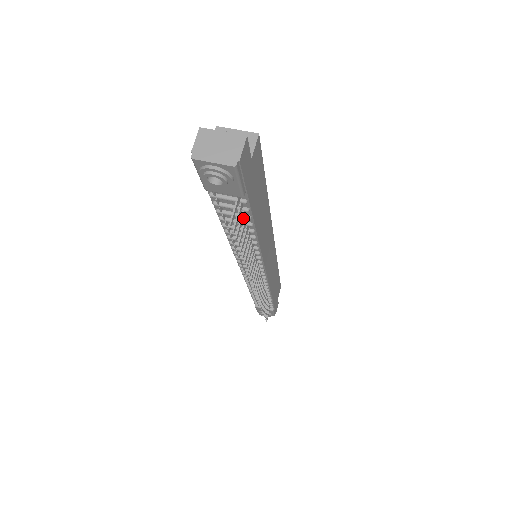
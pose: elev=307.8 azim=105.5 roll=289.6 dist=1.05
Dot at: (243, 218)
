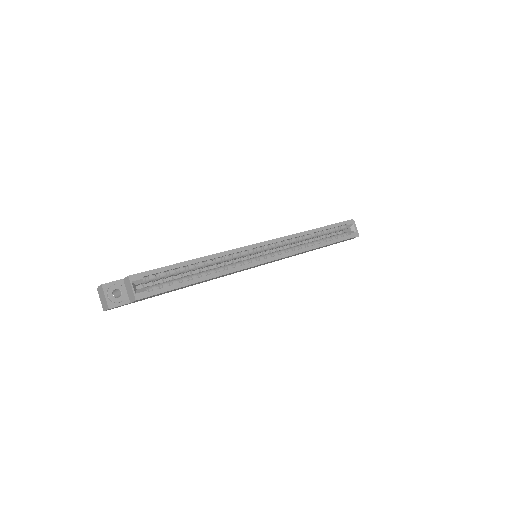
Dot at: occluded
